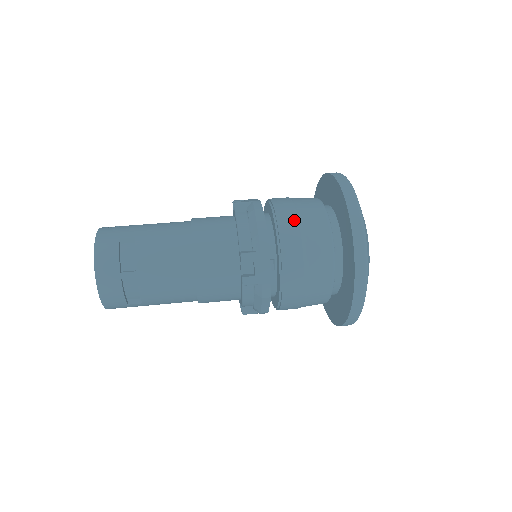
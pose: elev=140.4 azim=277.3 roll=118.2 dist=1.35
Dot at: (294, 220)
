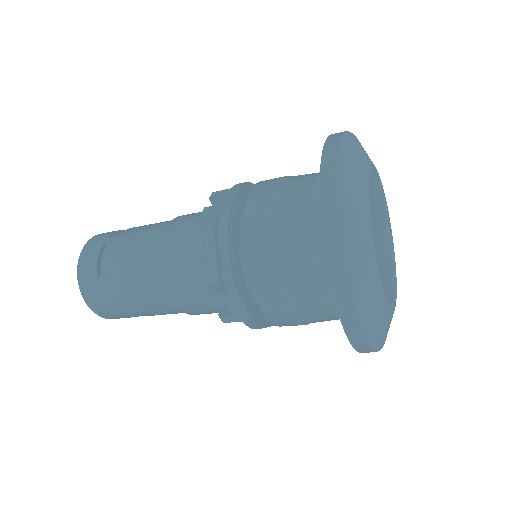
Dot at: occluded
